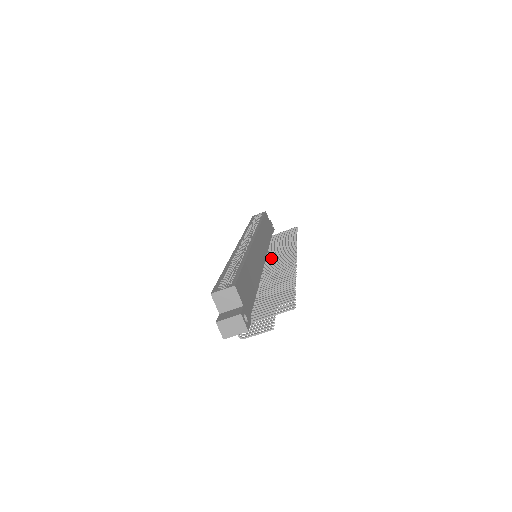
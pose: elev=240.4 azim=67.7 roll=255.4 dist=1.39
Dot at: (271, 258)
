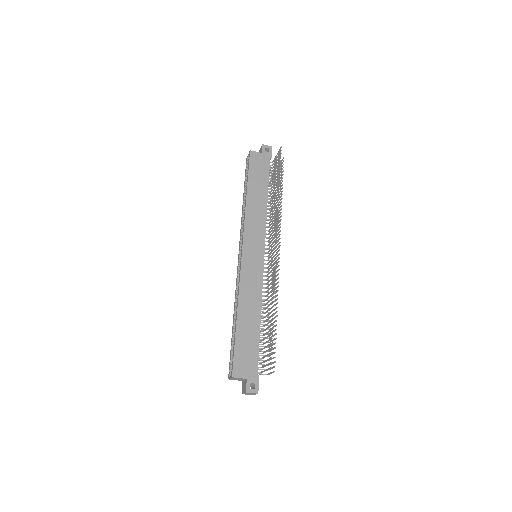
Dot at: (269, 239)
